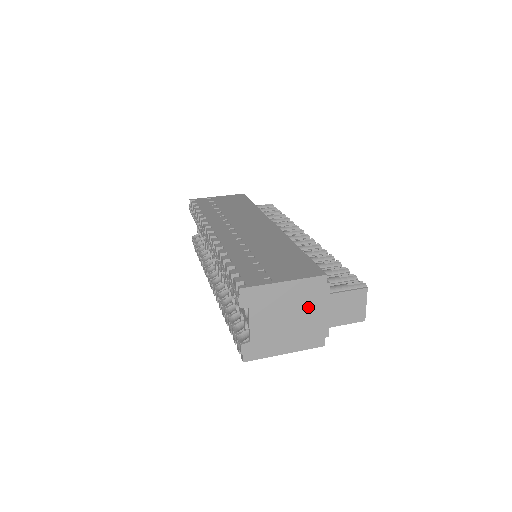
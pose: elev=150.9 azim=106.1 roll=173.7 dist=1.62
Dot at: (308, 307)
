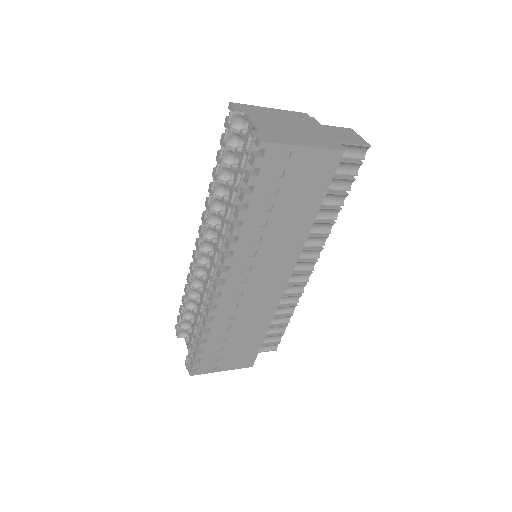
Dot at: (304, 125)
